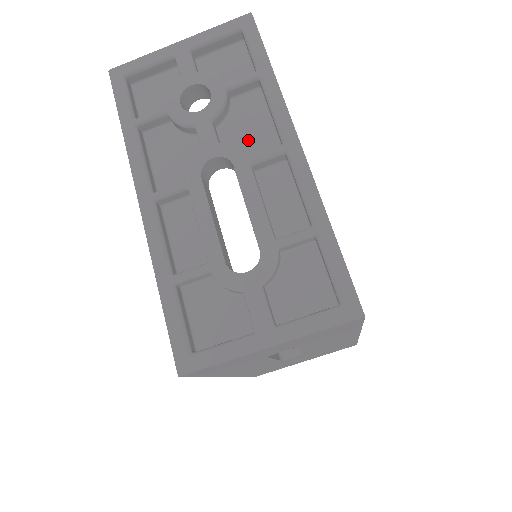
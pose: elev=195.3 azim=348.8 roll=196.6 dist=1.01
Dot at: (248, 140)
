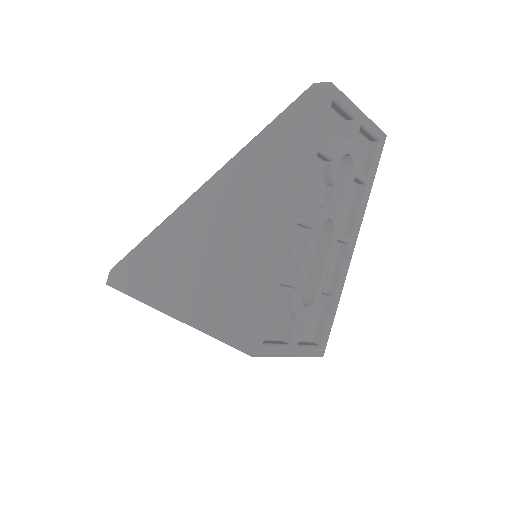
Dot at: (338, 214)
